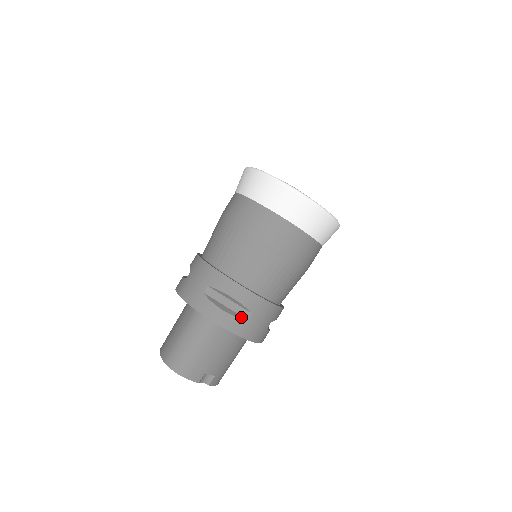
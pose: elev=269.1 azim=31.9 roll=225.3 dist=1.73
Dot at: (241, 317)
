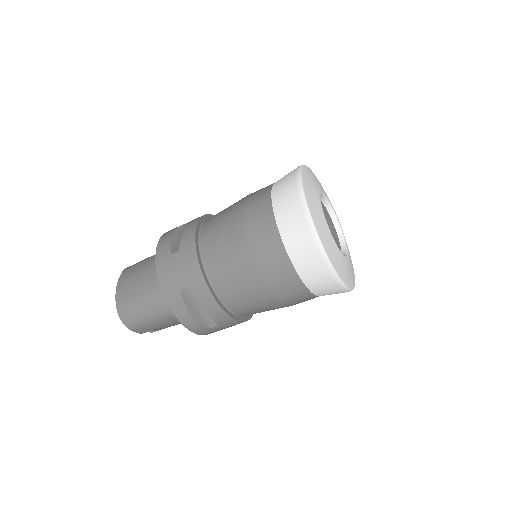
Dot at: (206, 324)
